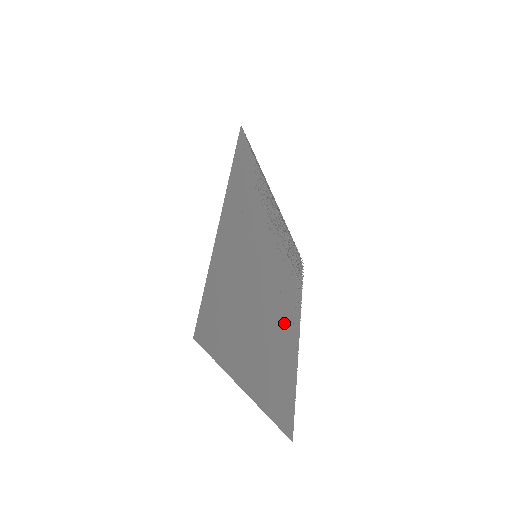
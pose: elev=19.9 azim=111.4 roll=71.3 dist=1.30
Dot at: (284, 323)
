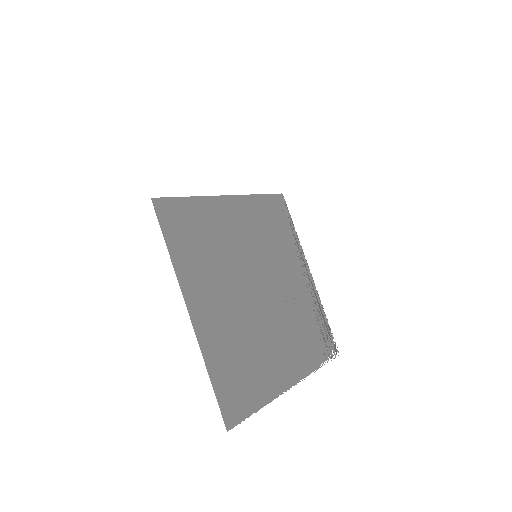
Dot at: (273, 339)
